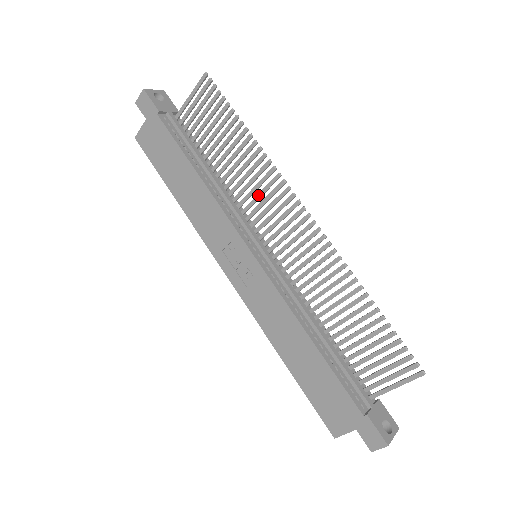
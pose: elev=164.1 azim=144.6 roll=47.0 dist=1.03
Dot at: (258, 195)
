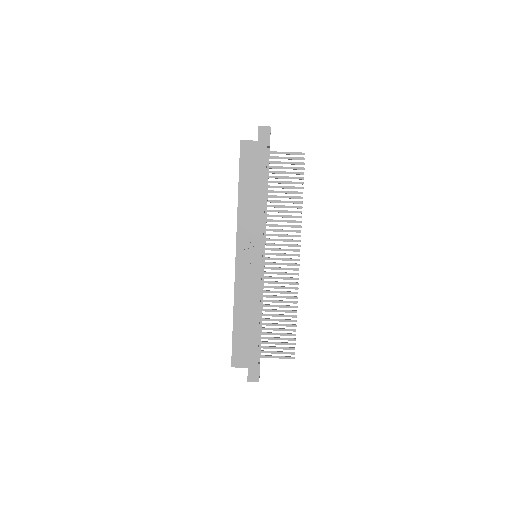
Dot at: (282, 230)
